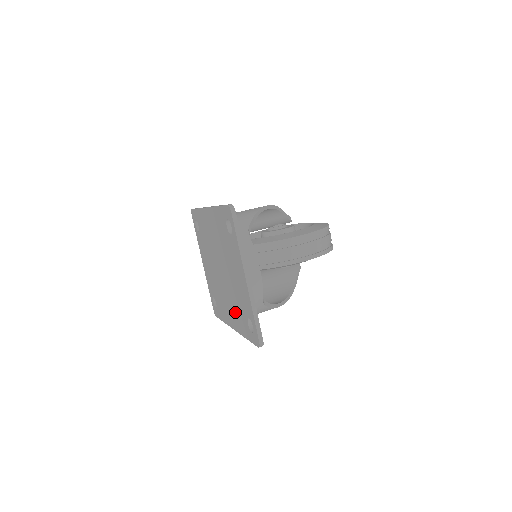
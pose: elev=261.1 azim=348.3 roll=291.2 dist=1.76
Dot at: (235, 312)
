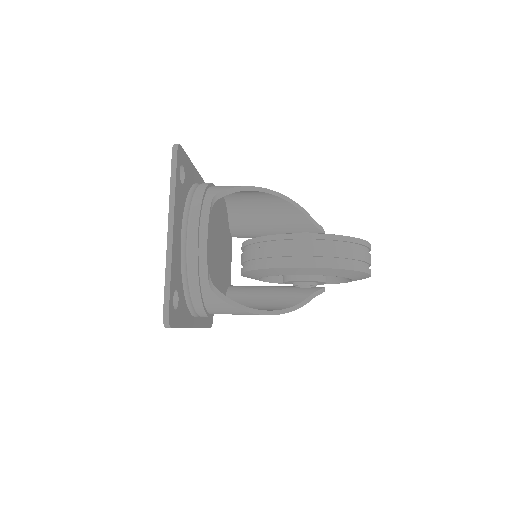
Dot at: occluded
